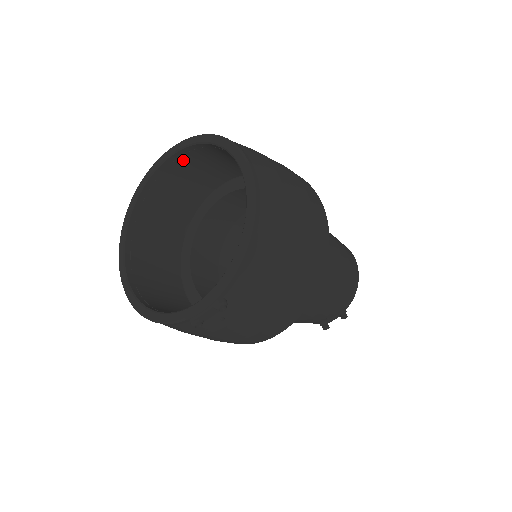
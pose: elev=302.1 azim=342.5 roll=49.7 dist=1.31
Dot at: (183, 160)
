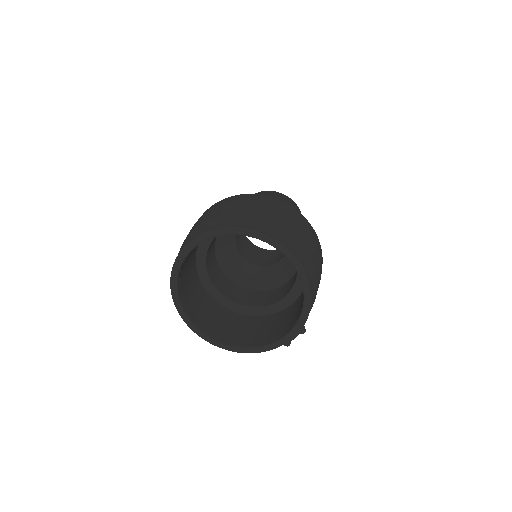
Dot at: occluded
